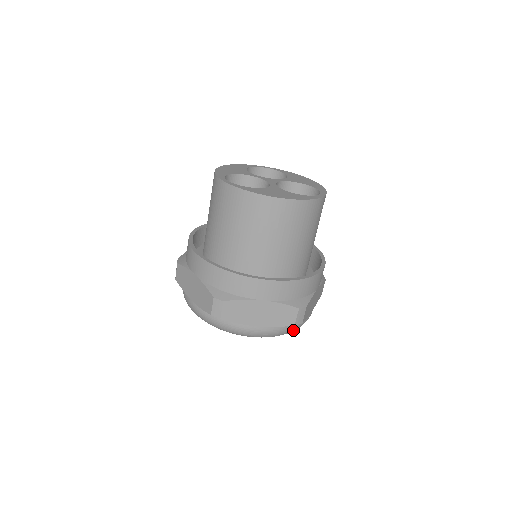
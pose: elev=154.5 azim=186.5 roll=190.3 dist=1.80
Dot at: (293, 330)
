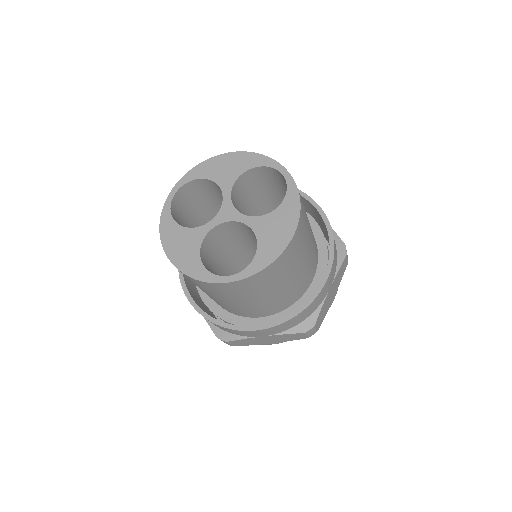
Dot at: occluded
